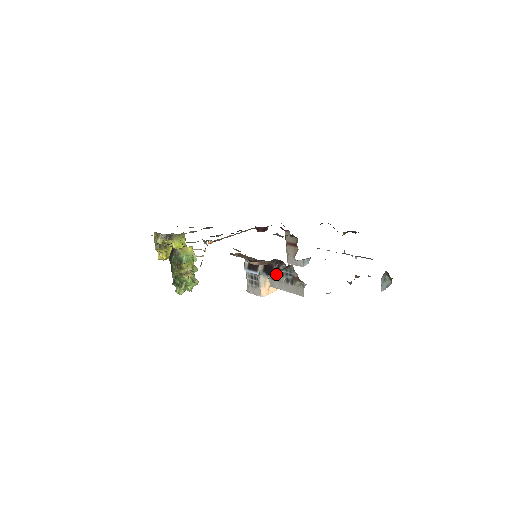
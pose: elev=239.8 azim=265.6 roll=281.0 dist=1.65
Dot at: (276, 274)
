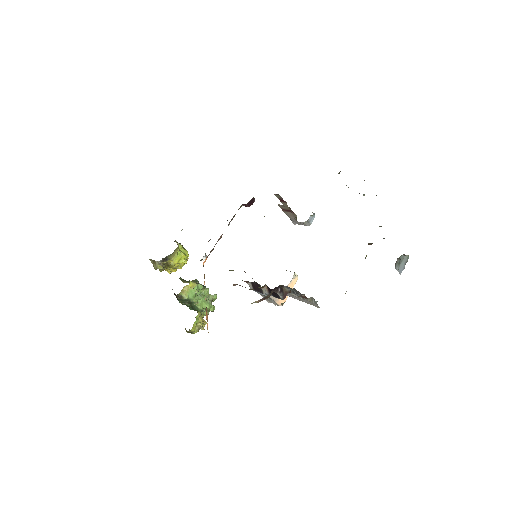
Dot at: (283, 296)
